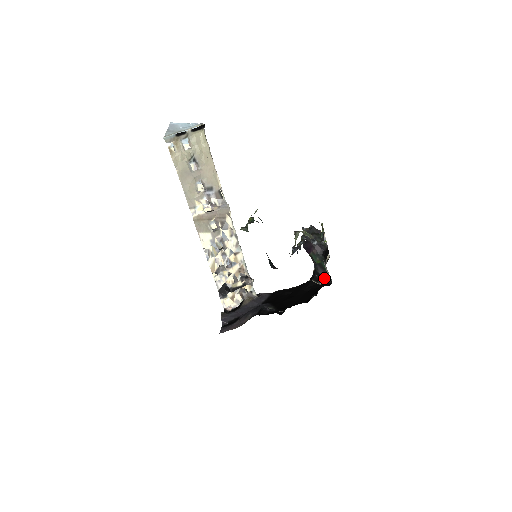
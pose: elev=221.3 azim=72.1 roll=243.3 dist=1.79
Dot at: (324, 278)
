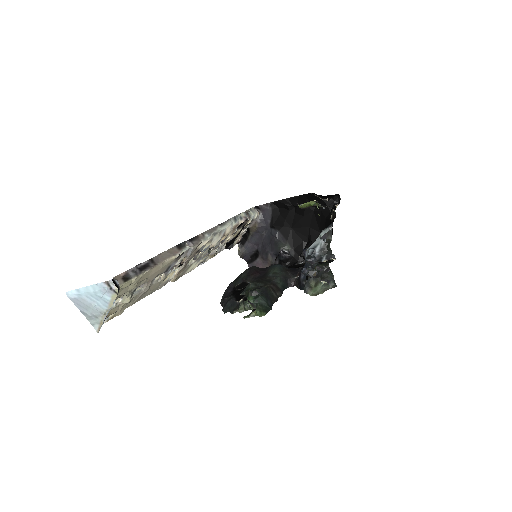
Dot at: (329, 195)
